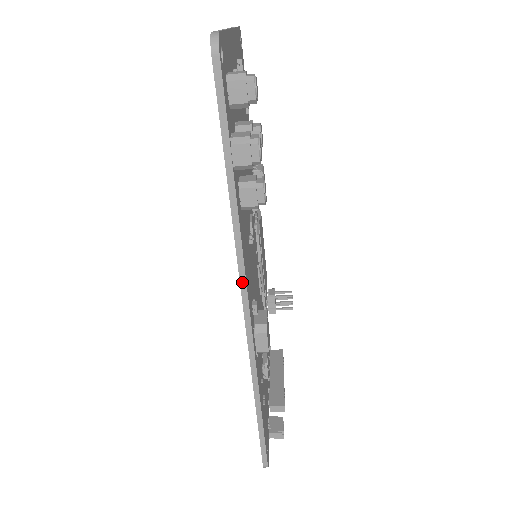
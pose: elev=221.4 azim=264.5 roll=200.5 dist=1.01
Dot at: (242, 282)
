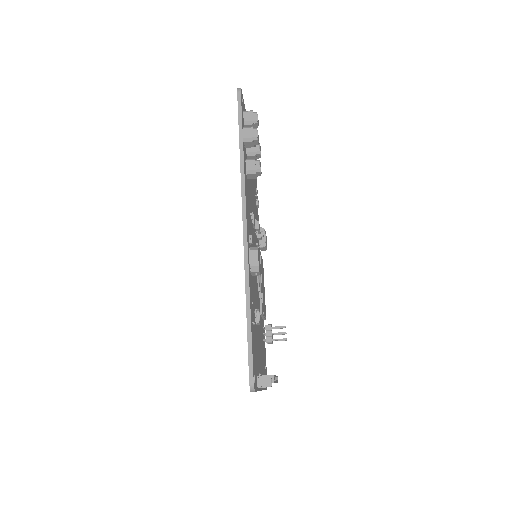
Dot at: (243, 202)
